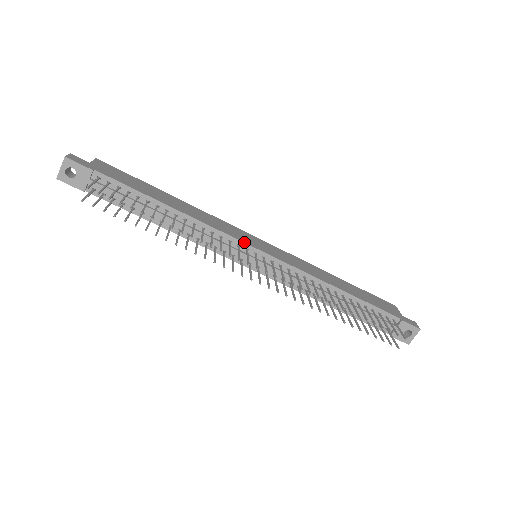
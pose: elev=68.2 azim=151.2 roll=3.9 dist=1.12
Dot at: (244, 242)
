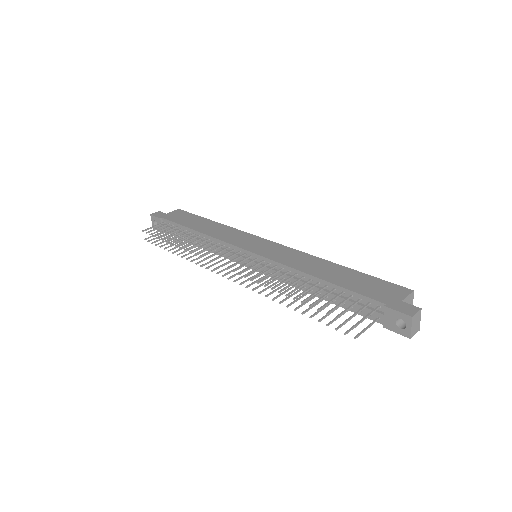
Dot at: (236, 246)
